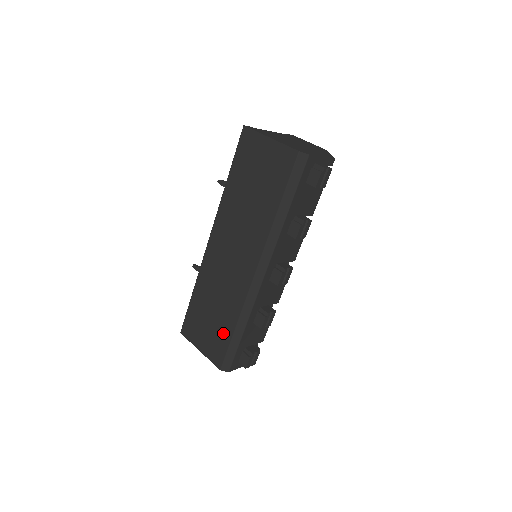
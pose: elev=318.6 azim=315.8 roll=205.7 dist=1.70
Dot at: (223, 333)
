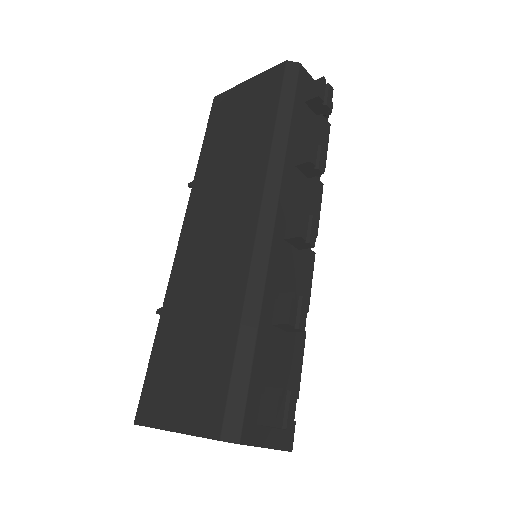
Dot at: (217, 356)
